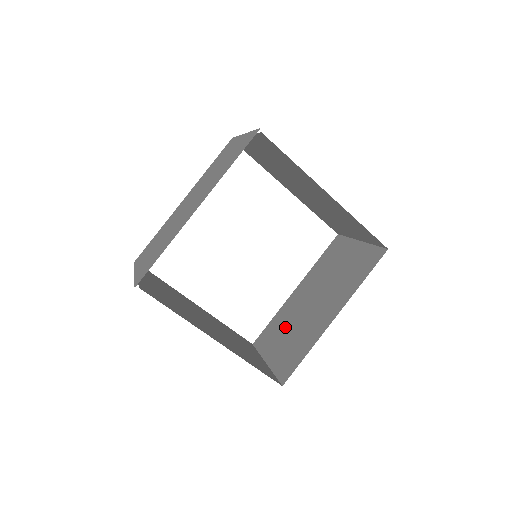
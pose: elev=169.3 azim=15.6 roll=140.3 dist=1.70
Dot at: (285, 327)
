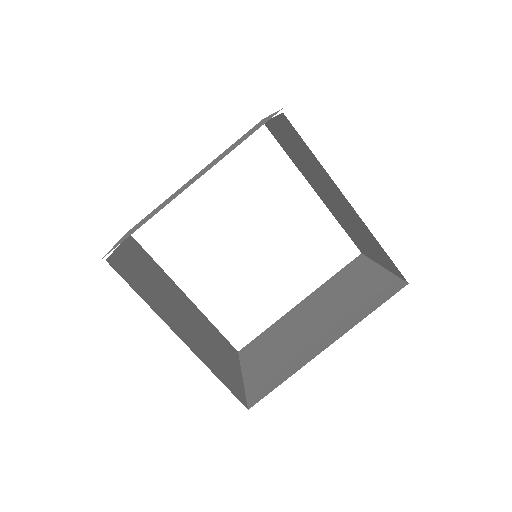
Dot at: (274, 343)
